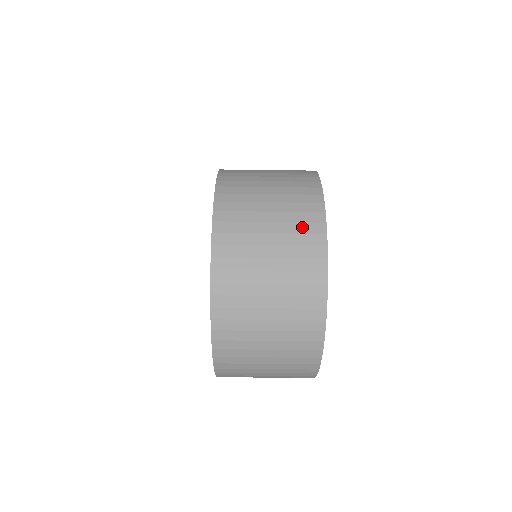
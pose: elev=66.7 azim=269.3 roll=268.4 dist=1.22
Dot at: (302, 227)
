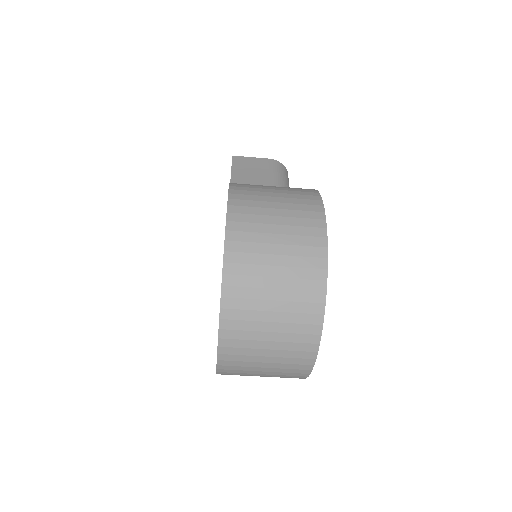
Dot at: (305, 273)
